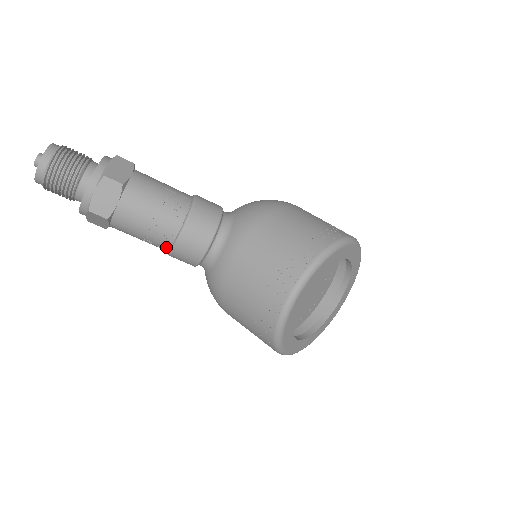
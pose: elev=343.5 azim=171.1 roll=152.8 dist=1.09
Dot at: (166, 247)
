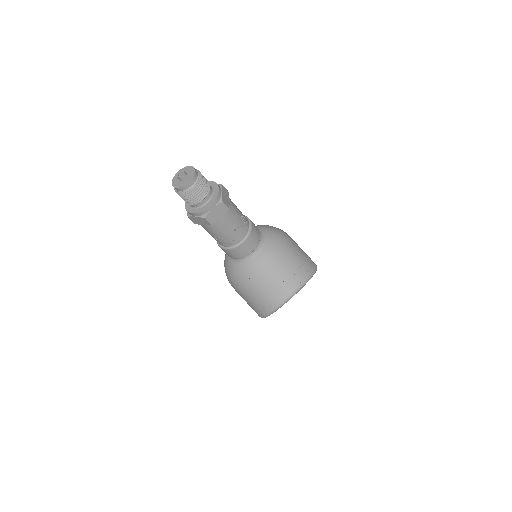
Dot at: (227, 245)
